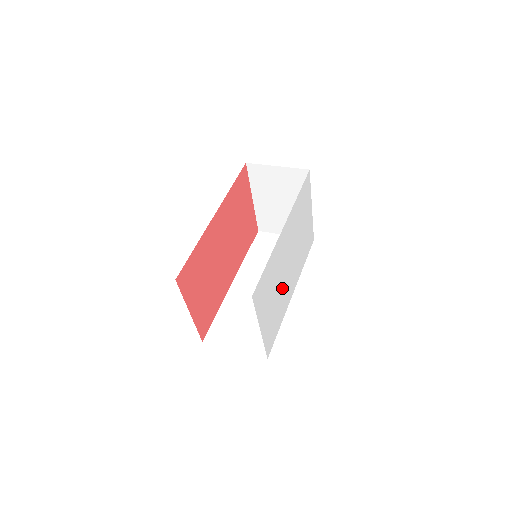
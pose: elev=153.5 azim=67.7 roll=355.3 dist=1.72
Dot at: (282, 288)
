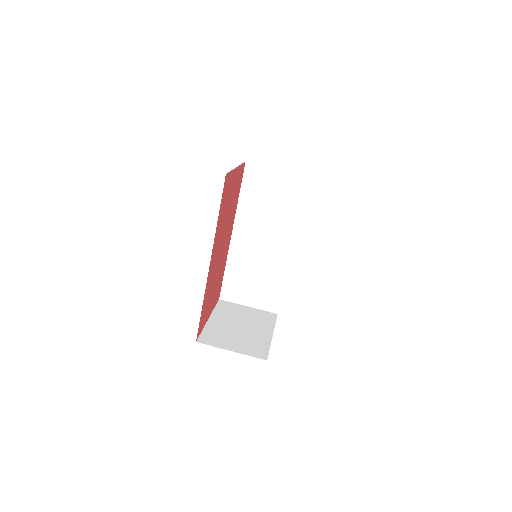
Dot at: occluded
